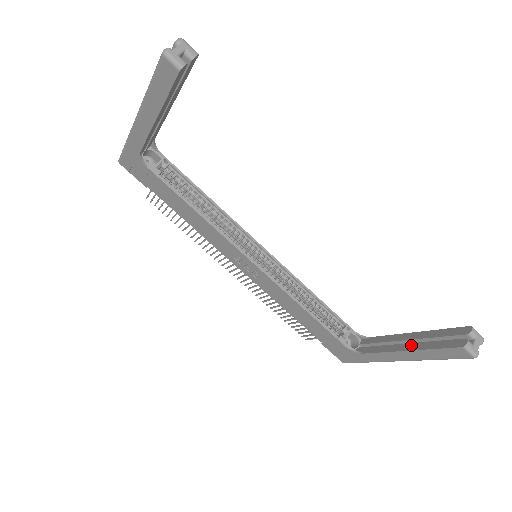
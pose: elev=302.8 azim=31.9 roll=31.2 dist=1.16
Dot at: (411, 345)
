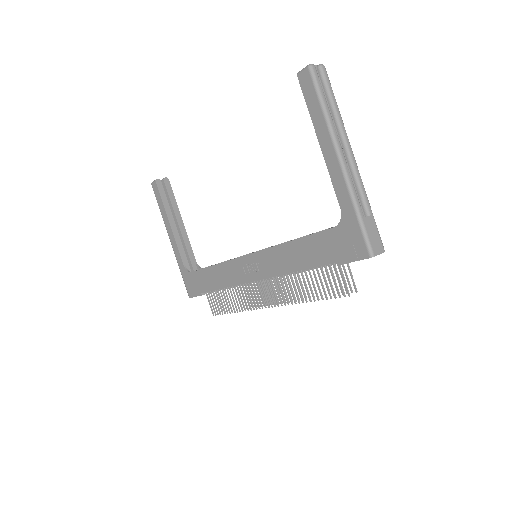
Dot at: (321, 138)
